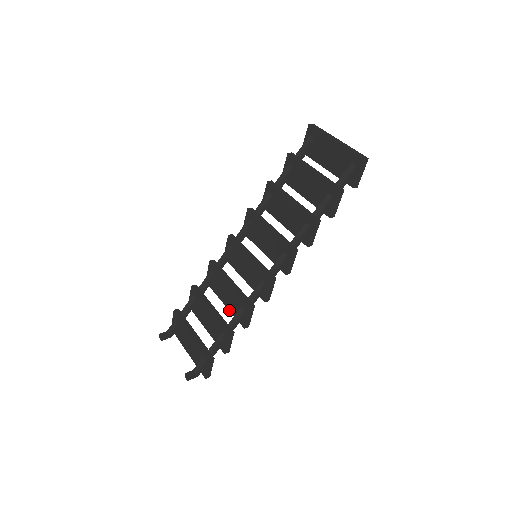
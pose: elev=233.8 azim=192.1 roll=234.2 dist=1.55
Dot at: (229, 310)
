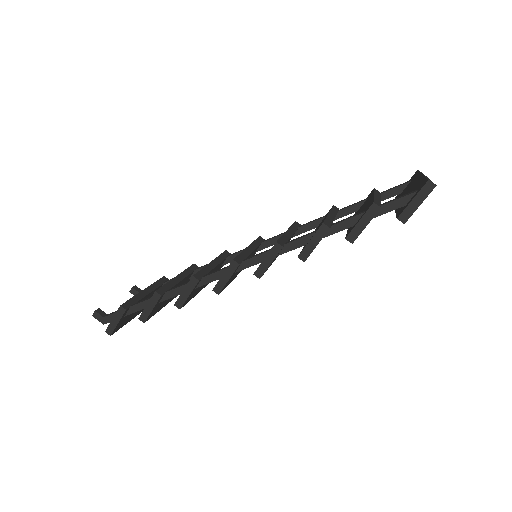
Dot at: occluded
